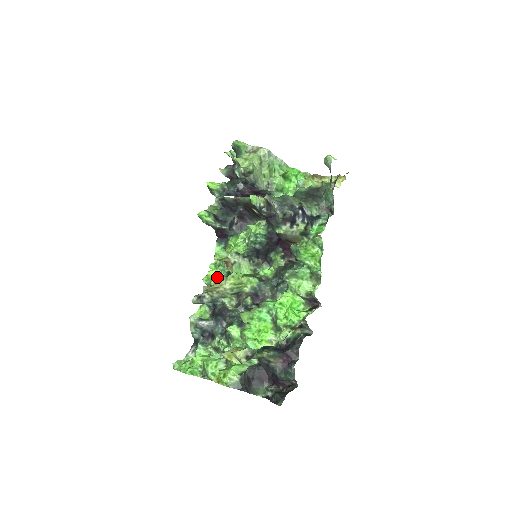
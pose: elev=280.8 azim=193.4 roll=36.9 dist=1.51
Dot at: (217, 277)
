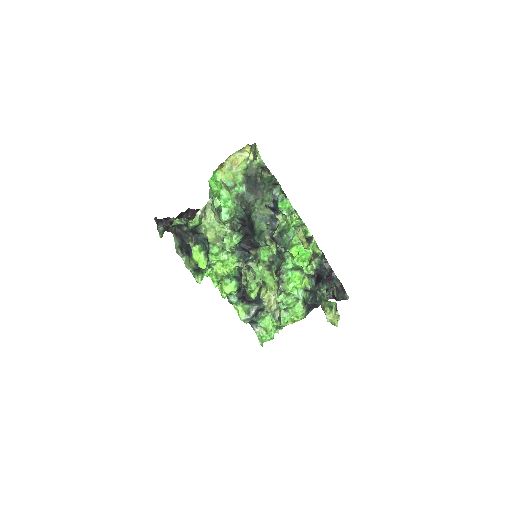
Dot at: (235, 288)
